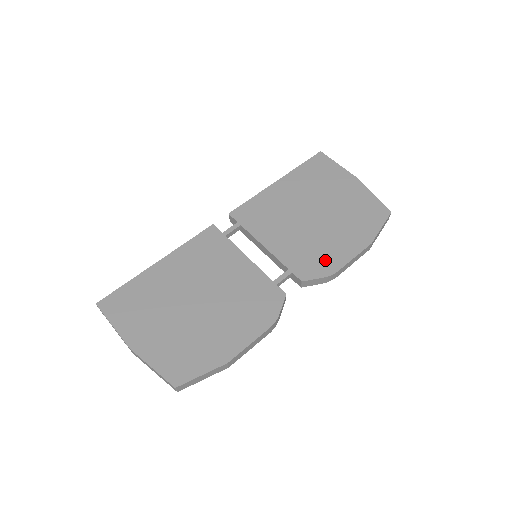
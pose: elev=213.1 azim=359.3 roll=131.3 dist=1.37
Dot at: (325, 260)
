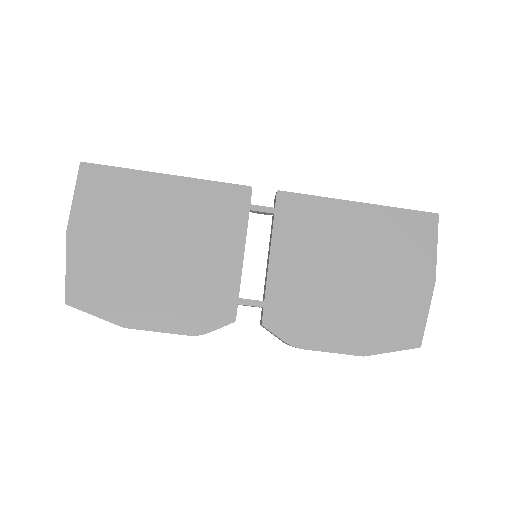
Dot at: (304, 327)
